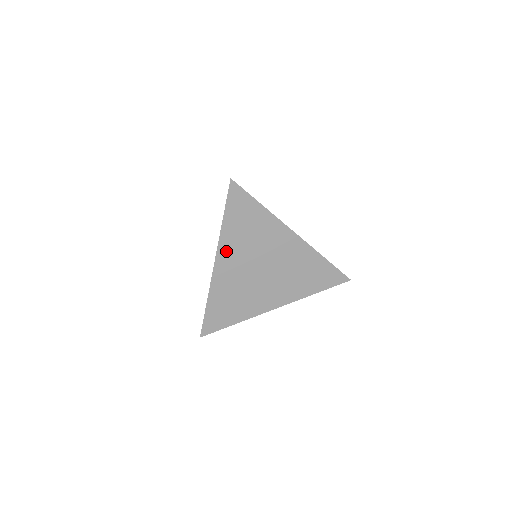
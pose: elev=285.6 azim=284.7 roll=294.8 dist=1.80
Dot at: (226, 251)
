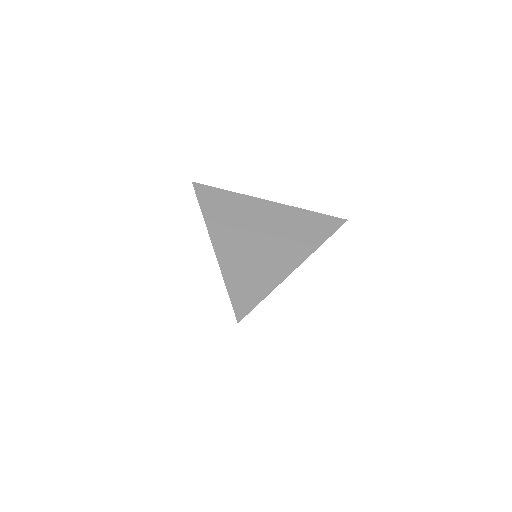
Dot at: occluded
